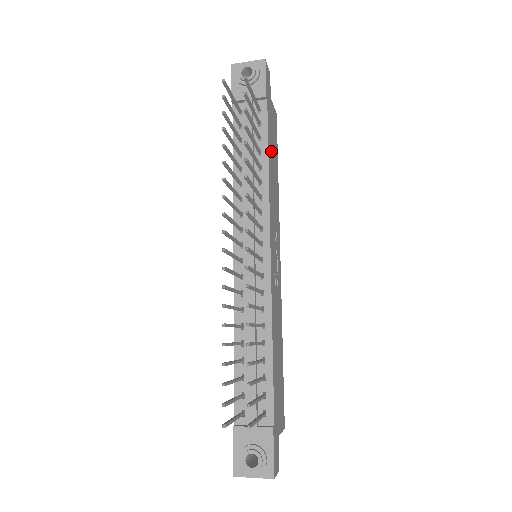
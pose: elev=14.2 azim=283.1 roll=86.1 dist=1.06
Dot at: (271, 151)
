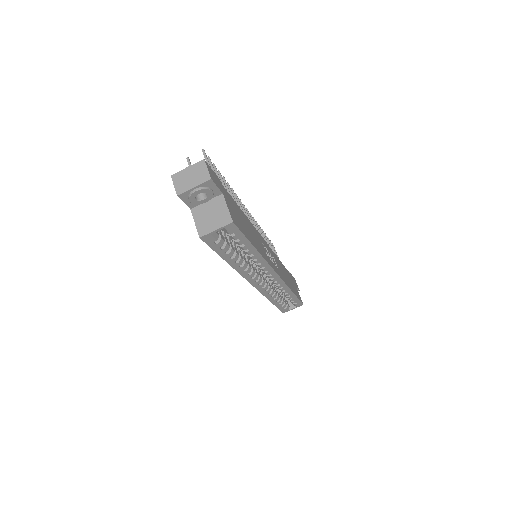
Dot at: (287, 274)
